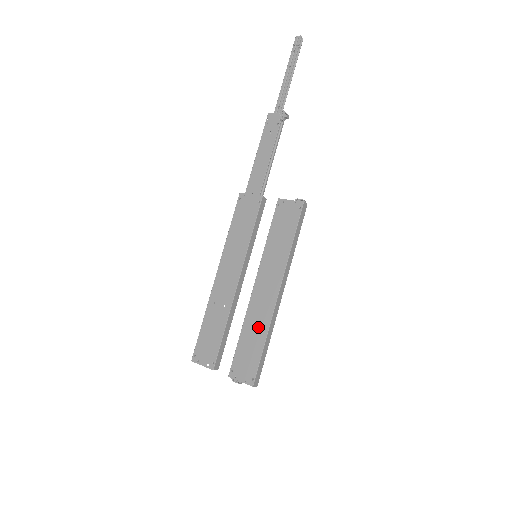
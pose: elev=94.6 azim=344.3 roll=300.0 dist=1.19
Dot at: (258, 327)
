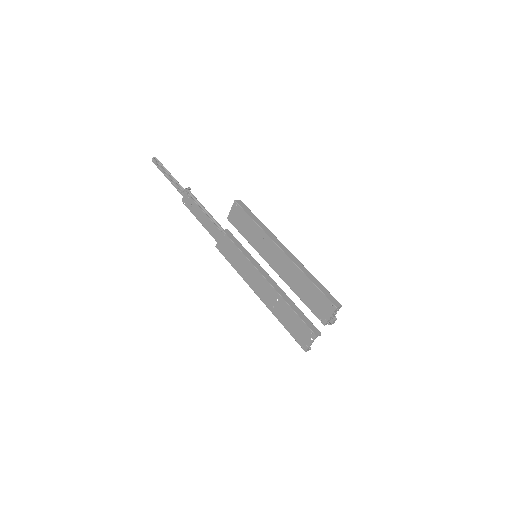
Dot at: (298, 280)
